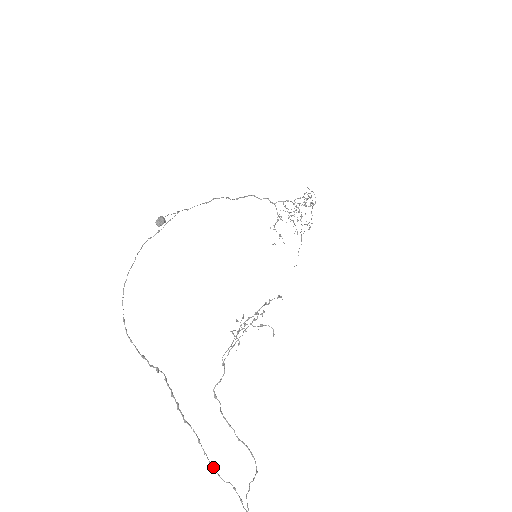
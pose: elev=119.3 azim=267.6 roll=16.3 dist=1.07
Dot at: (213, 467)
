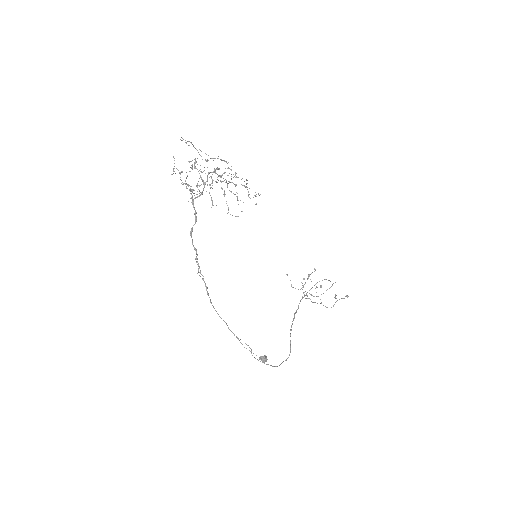
Dot at: occluded
